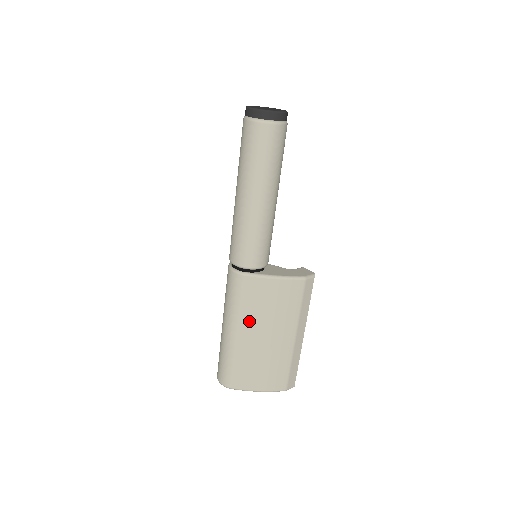
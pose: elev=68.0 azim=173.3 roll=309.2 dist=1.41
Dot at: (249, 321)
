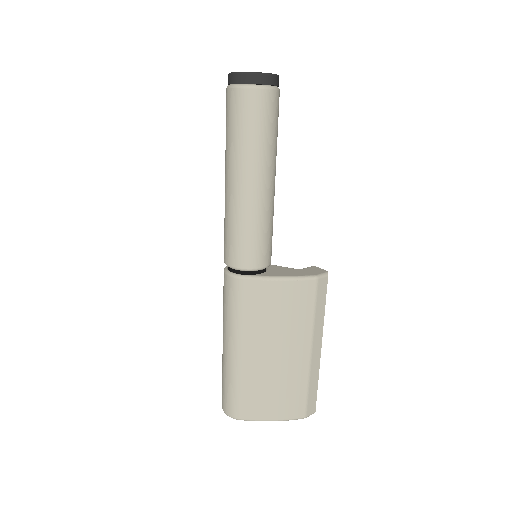
Dot at: (253, 335)
